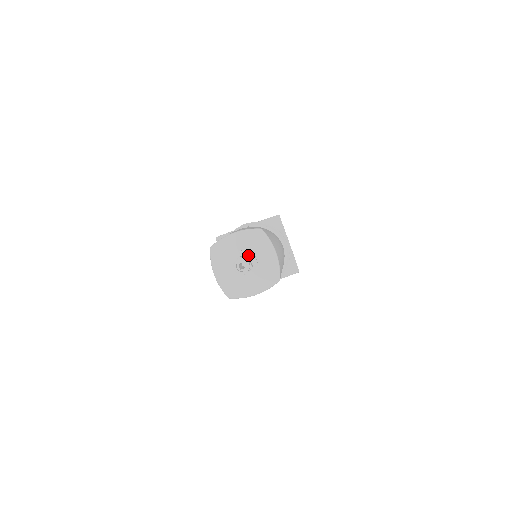
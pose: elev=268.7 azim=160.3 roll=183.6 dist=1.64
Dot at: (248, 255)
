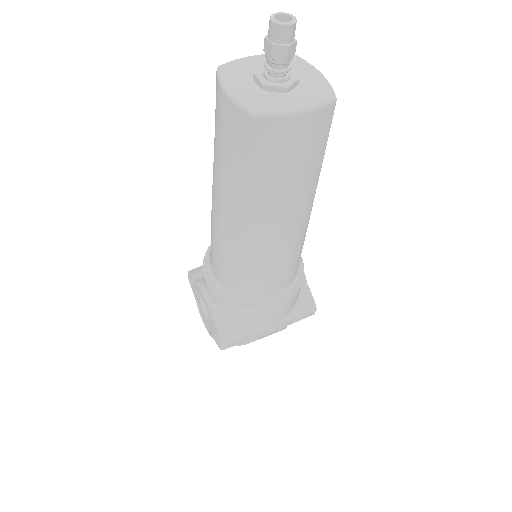
Dot at: occluded
